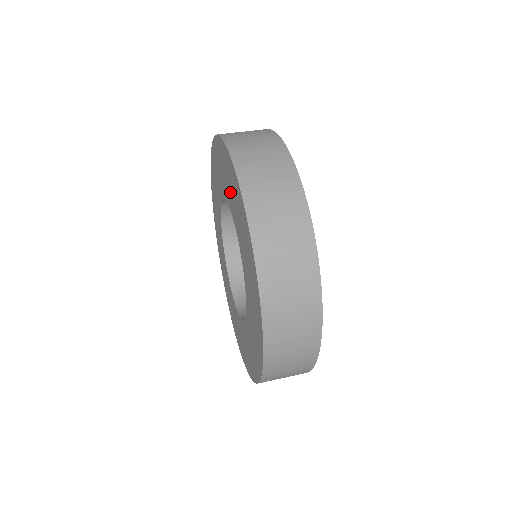
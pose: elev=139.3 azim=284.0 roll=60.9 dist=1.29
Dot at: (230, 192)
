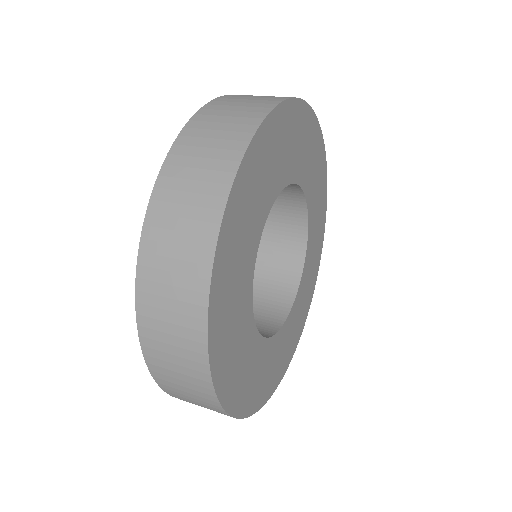
Dot at: occluded
